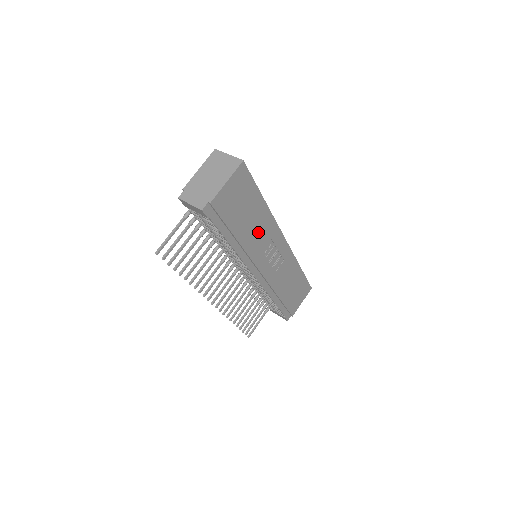
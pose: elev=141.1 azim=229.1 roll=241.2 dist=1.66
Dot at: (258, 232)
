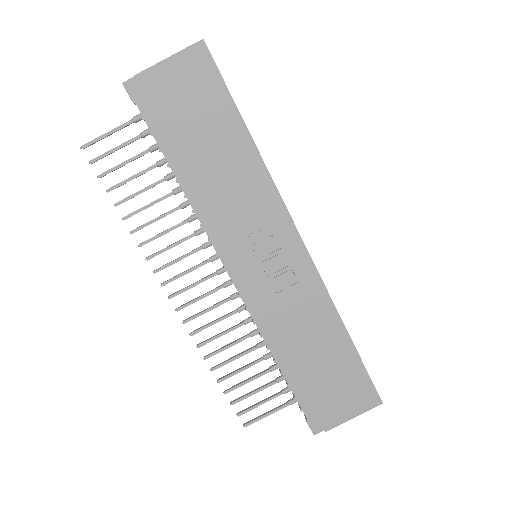
Dot at: (233, 184)
